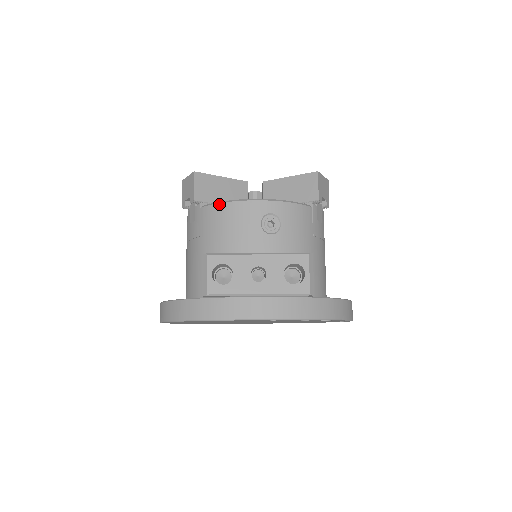
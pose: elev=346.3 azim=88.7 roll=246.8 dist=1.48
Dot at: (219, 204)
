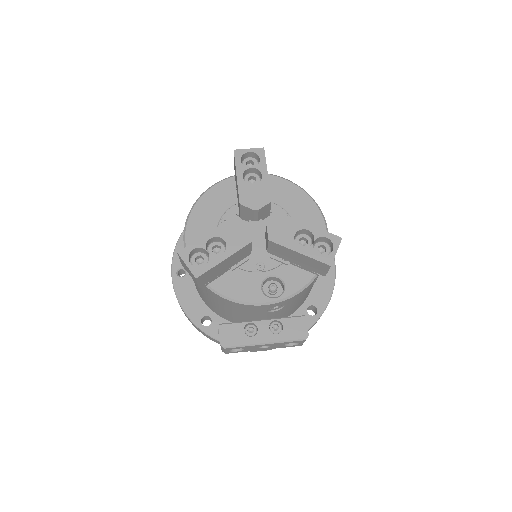
Dot at: (227, 300)
